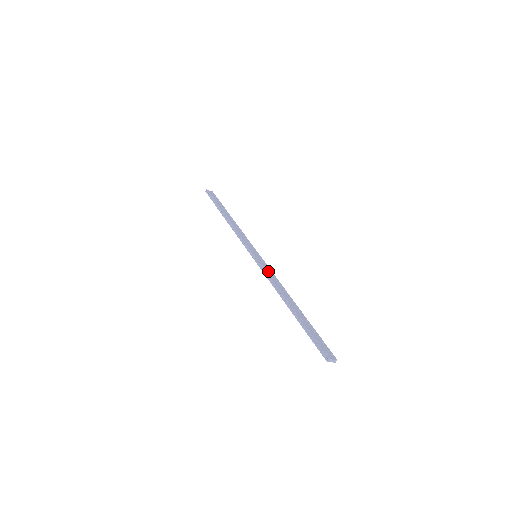
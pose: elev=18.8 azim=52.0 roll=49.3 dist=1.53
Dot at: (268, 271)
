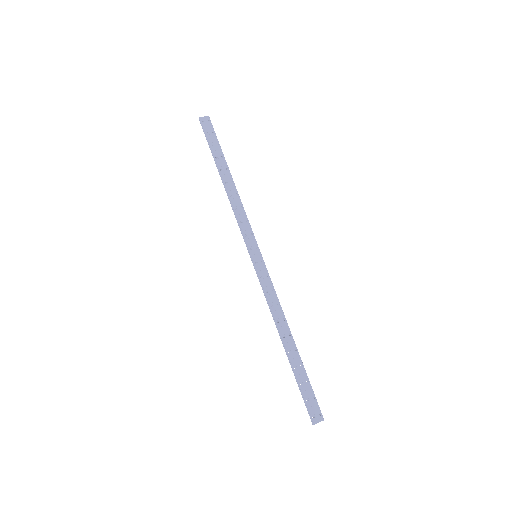
Dot at: (267, 286)
